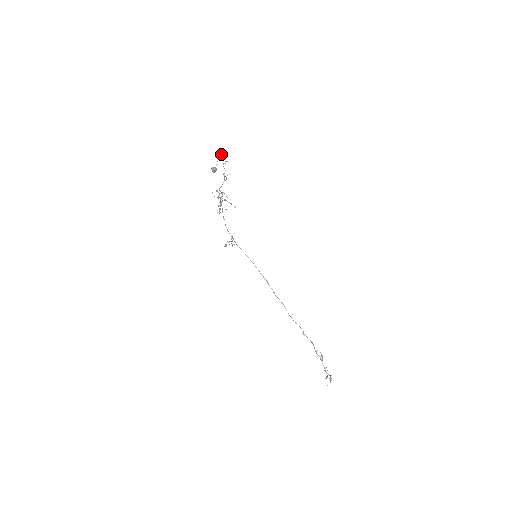
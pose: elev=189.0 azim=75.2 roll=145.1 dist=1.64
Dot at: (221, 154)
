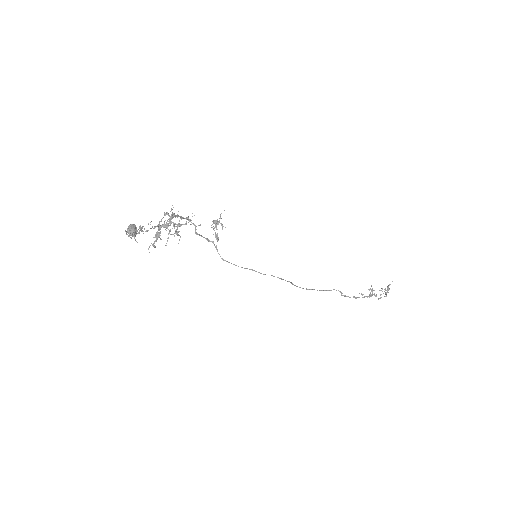
Dot at: occluded
